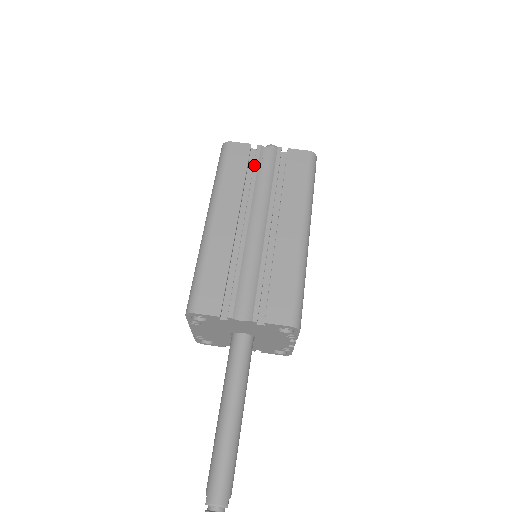
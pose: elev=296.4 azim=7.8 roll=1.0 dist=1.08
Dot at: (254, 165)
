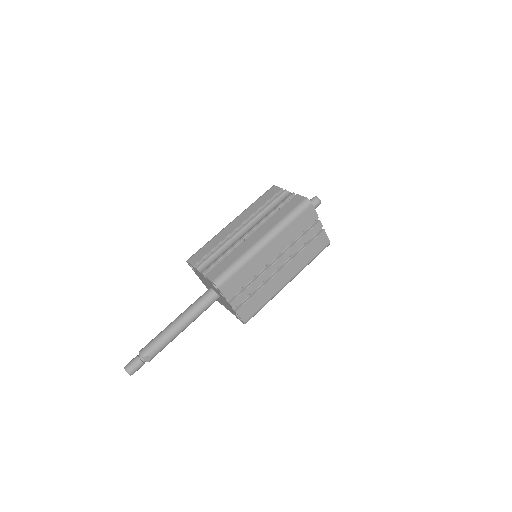
Dot at: (273, 200)
